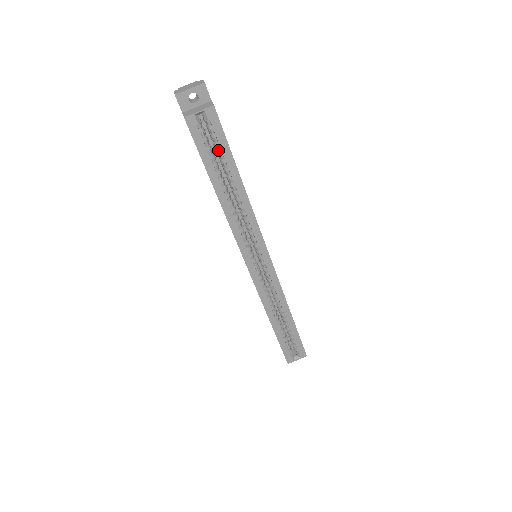
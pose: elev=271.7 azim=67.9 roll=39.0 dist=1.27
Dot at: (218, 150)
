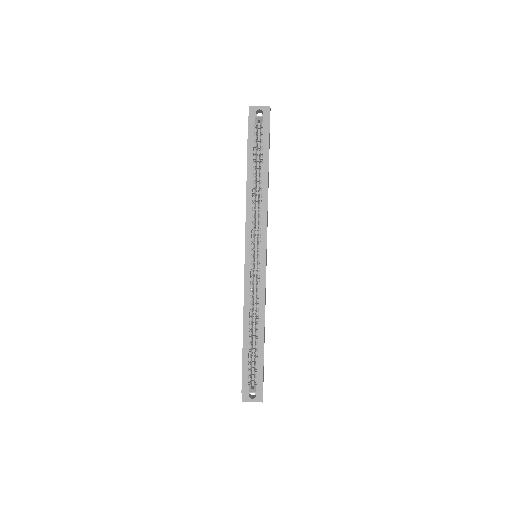
Dot at: (261, 149)
